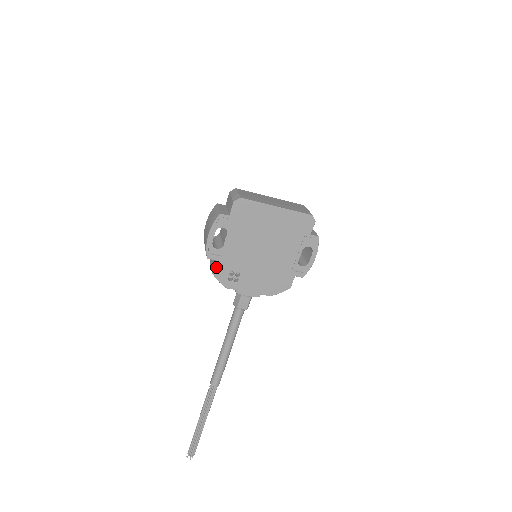
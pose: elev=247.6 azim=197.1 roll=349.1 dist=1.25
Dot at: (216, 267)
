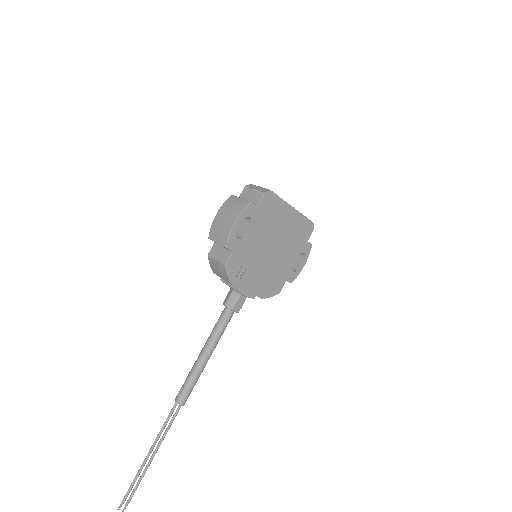
Dot at: (230, 259)
